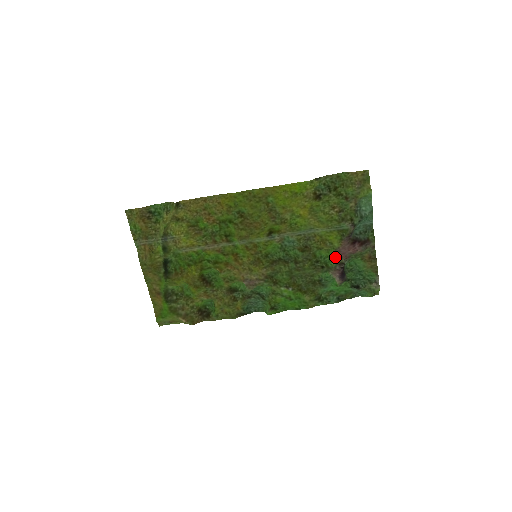
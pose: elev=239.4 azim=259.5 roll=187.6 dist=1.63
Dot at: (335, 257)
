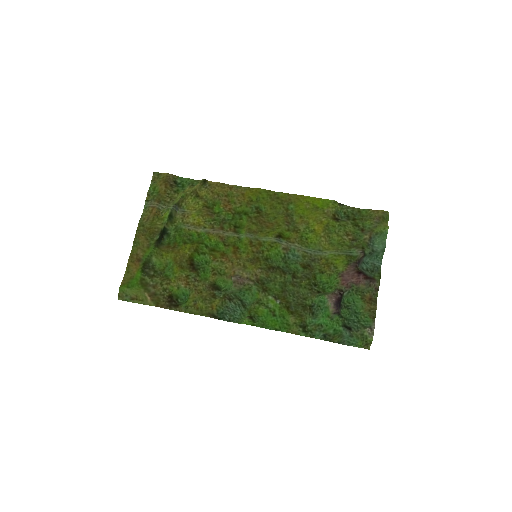
Dot at: (336, 281)
